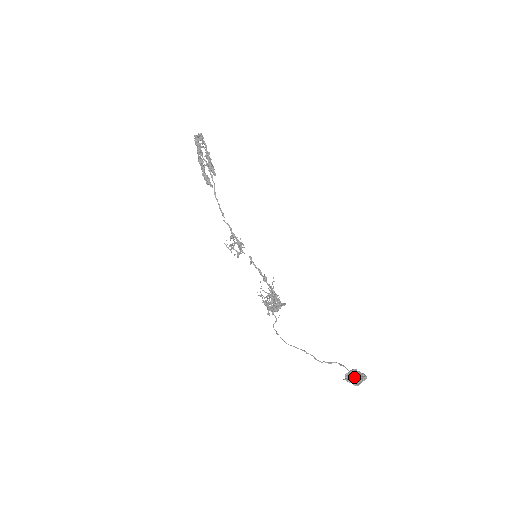
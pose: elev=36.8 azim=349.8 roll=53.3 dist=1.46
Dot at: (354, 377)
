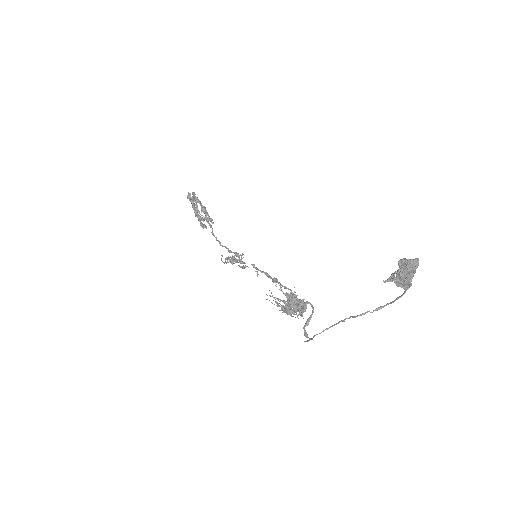
Dot at: (399, 271)
